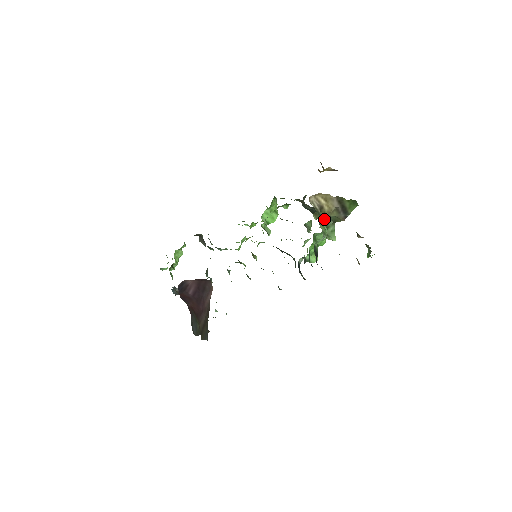
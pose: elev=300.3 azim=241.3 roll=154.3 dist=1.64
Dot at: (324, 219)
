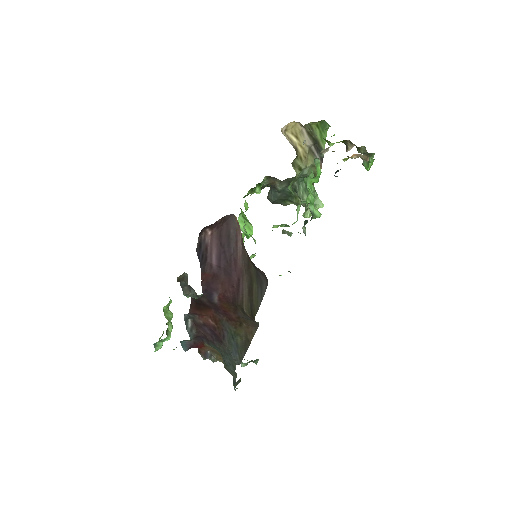
Dot at: (301, 188)
